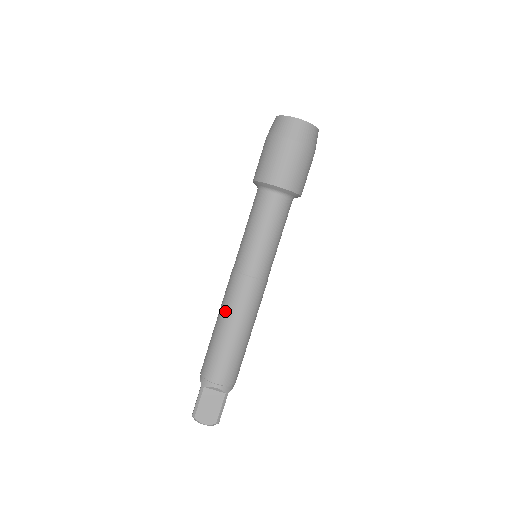
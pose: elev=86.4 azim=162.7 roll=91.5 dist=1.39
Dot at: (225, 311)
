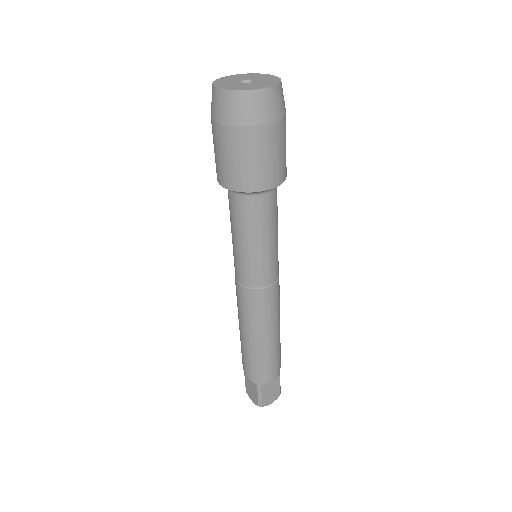
Dot at: occluded
